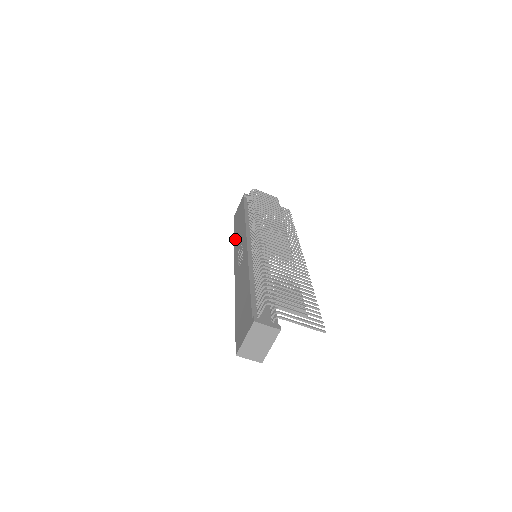
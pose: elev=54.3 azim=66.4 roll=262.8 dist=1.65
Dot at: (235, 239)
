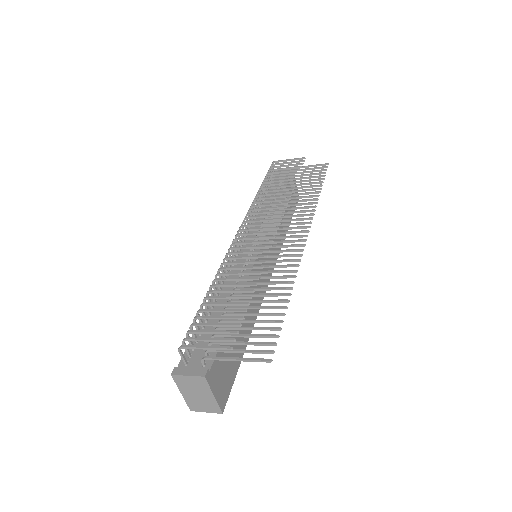
Dot at: occluded
